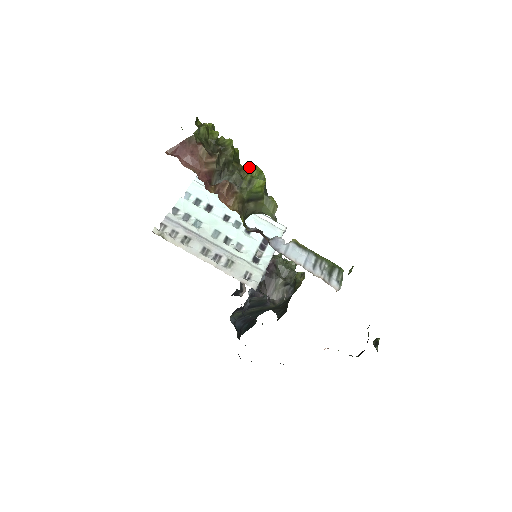
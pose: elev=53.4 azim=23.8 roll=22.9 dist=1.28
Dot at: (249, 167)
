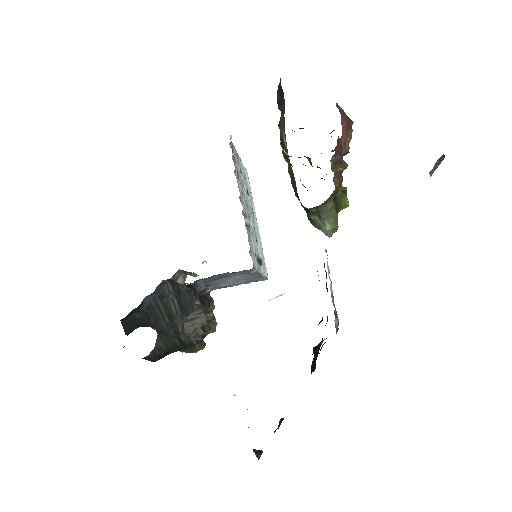
Dot at: occluded
